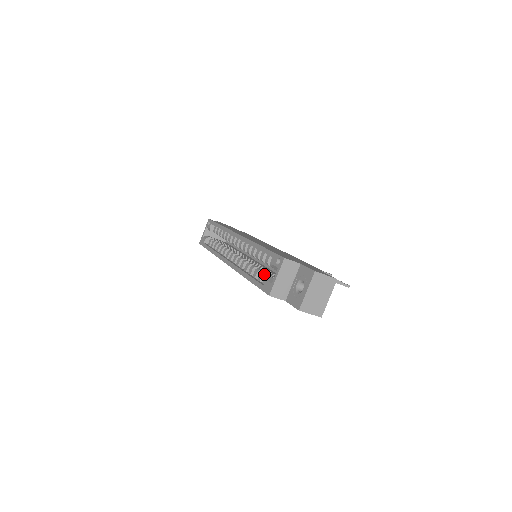
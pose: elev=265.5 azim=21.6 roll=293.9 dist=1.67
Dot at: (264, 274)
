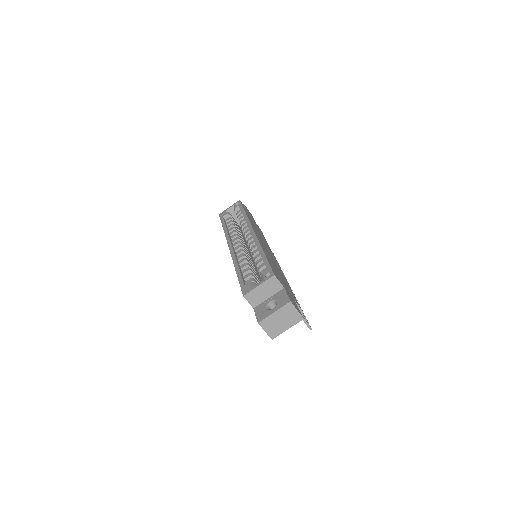
Dot at: (251, 276)
